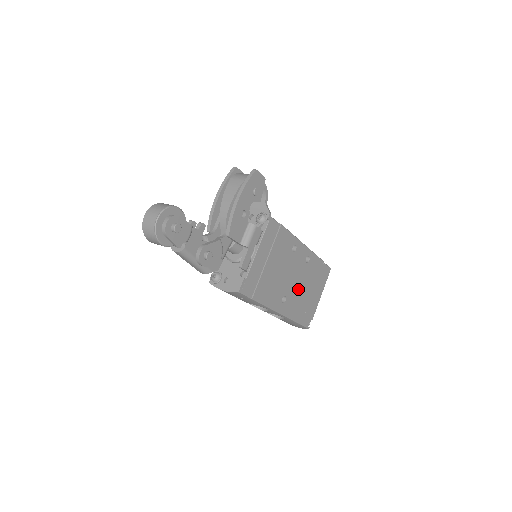
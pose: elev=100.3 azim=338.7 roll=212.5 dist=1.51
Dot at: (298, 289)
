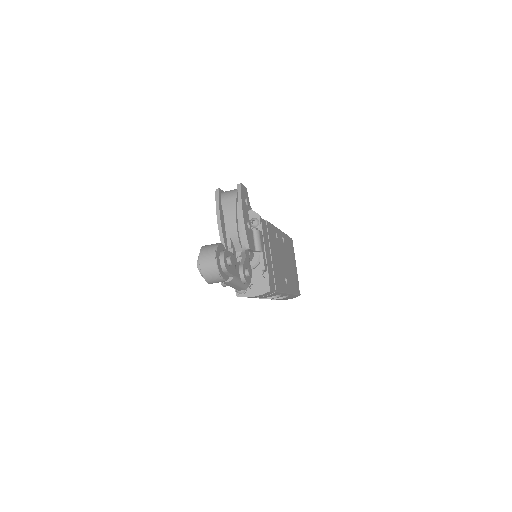
Dot at: (288, 267)
